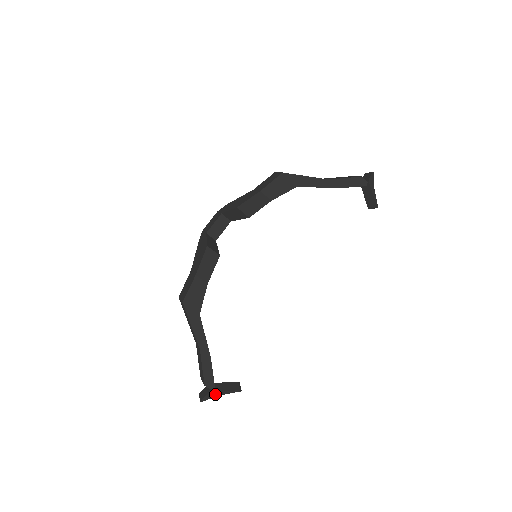
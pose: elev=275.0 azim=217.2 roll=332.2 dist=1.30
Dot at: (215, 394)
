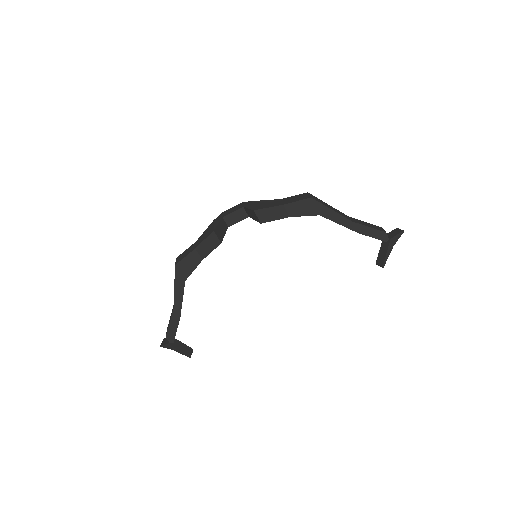
Dot at: (171, 348)
